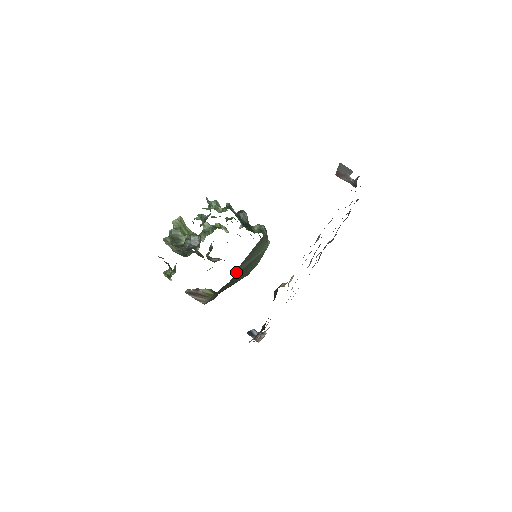
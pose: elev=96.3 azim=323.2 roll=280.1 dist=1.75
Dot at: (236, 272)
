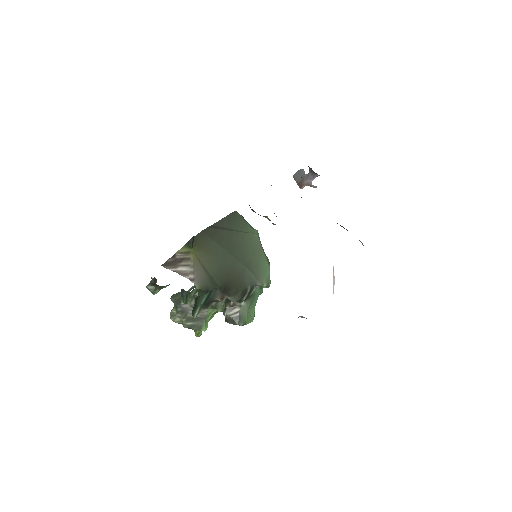
Dot at: (210, 227)
